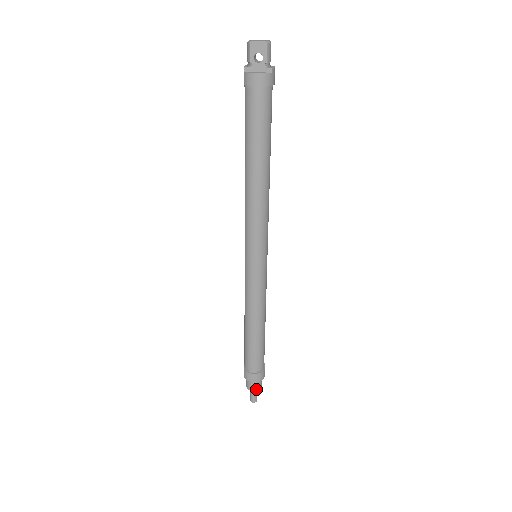
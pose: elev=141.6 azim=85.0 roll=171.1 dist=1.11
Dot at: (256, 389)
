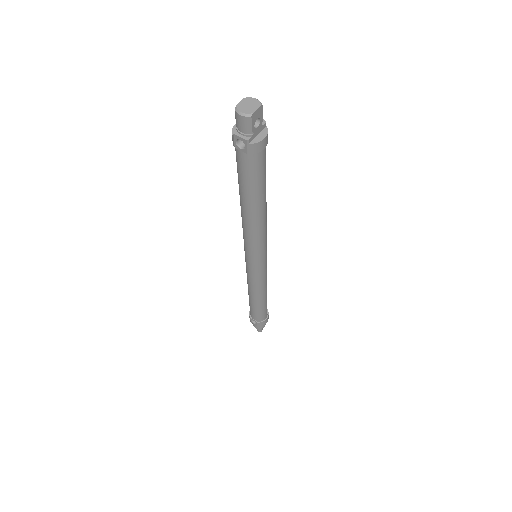
Dot at: occluded
